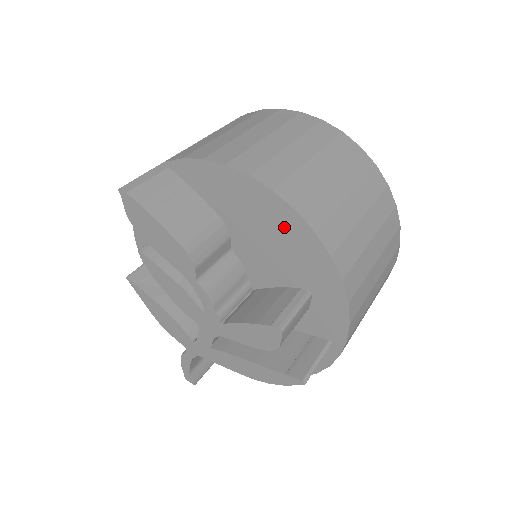
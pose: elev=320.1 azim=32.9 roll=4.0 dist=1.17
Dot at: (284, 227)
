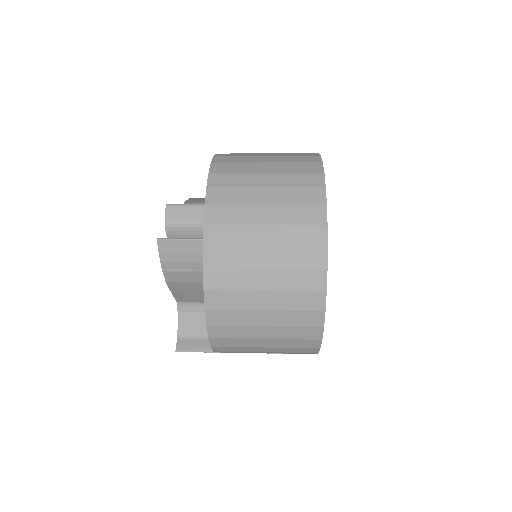
Dot at: occluded
